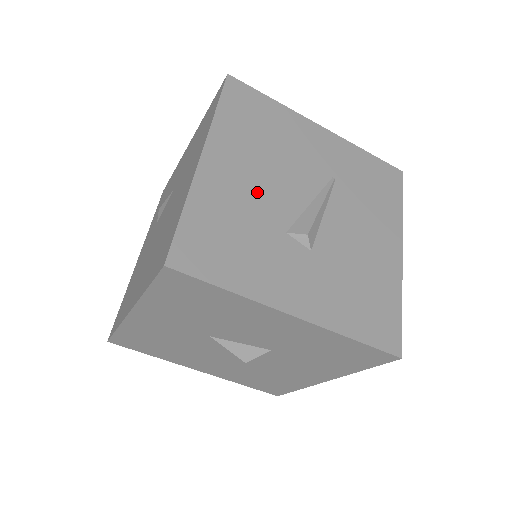
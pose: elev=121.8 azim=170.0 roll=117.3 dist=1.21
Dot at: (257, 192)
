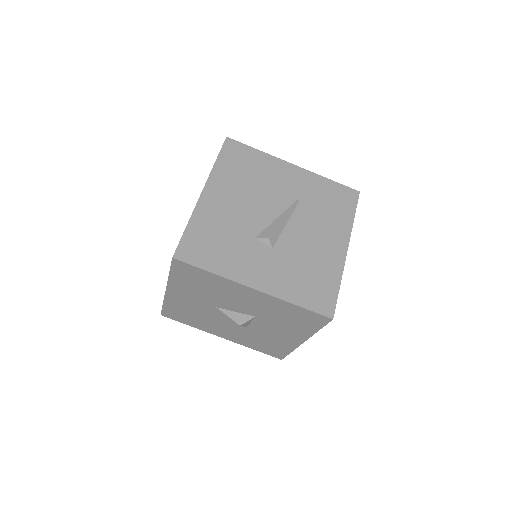
Dot at: (238, 213)
